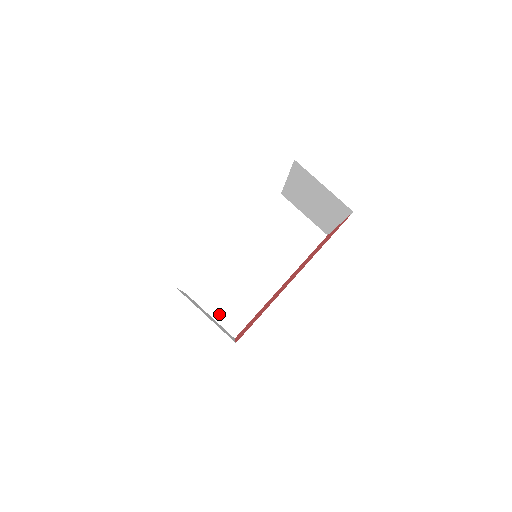
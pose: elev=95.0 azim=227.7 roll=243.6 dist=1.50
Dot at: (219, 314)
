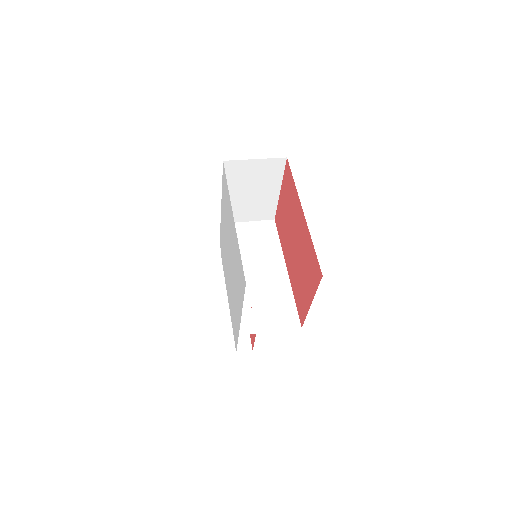
Dot at: (274, 325)
